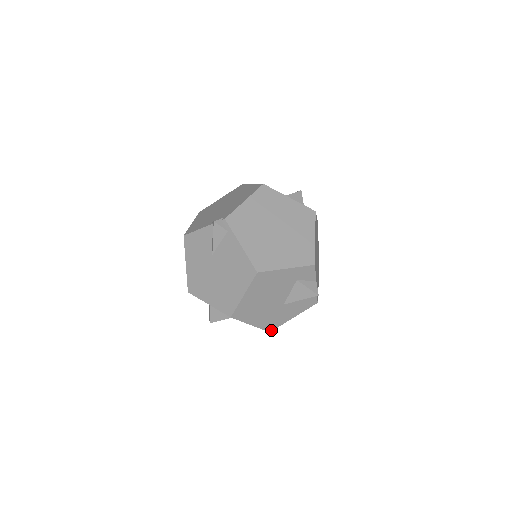
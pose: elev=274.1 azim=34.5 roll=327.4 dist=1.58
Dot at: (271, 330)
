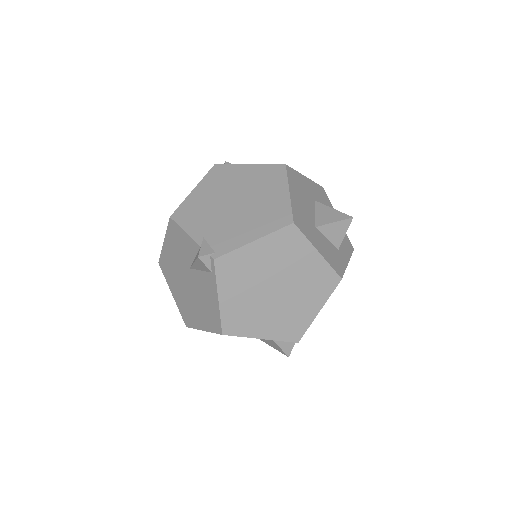
Dot at: occluded
